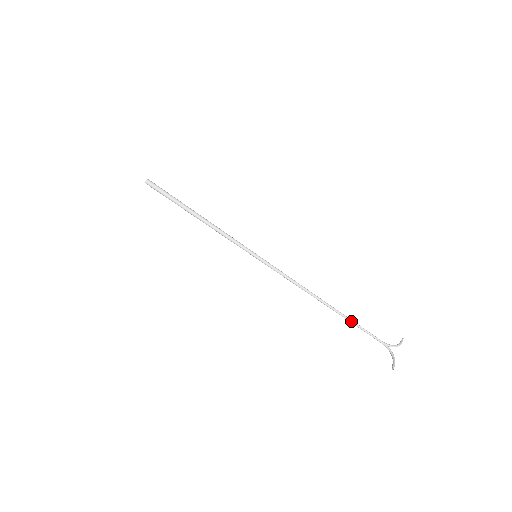
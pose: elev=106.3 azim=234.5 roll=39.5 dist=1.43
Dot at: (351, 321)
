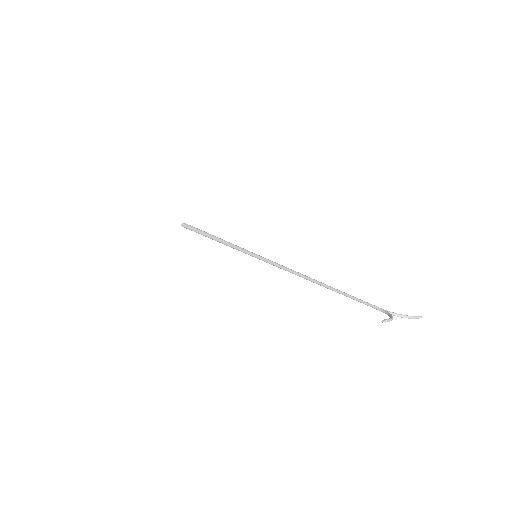
Dot at: (344, 293)
